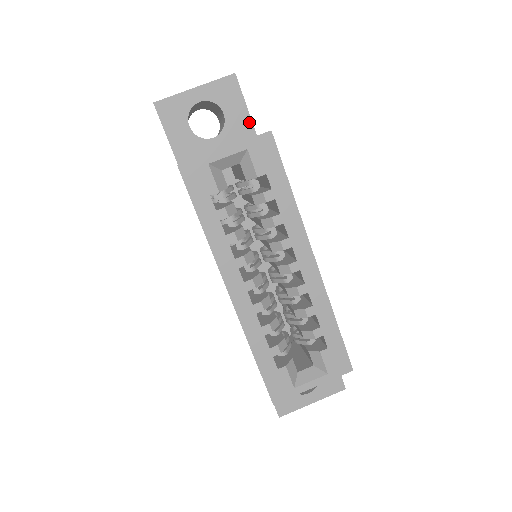
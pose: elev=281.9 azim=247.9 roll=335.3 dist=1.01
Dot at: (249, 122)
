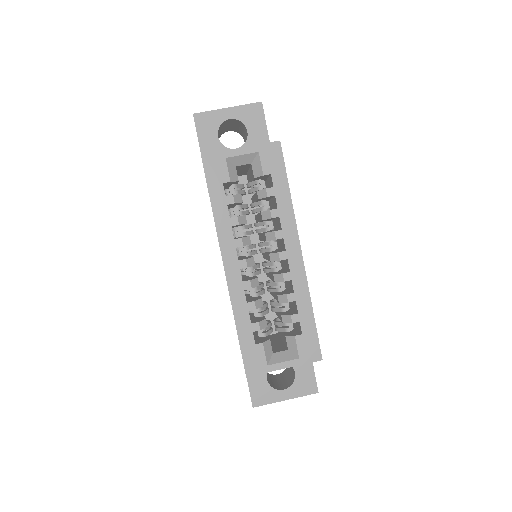
Dot at: (267, 141)
